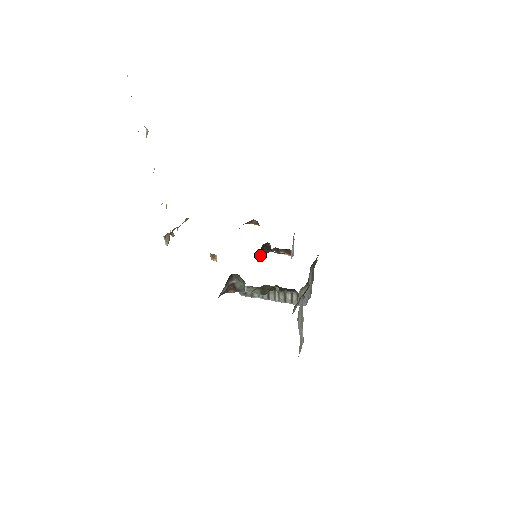
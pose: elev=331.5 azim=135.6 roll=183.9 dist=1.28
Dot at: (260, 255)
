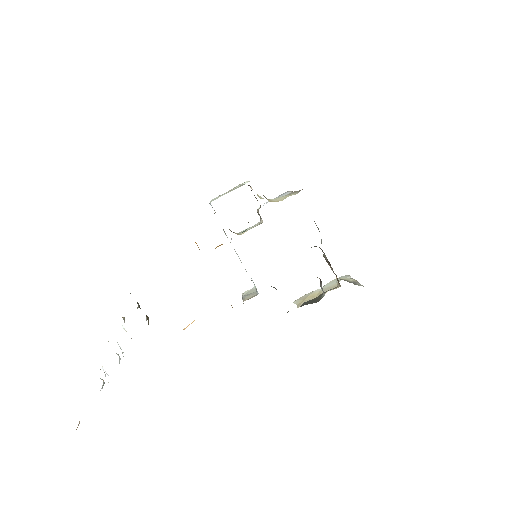
Dot at: occluded
